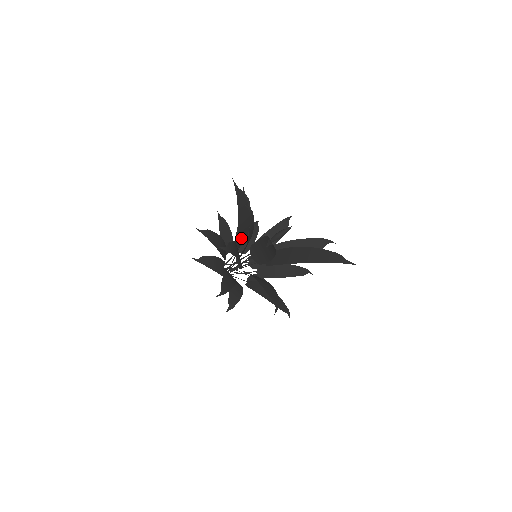
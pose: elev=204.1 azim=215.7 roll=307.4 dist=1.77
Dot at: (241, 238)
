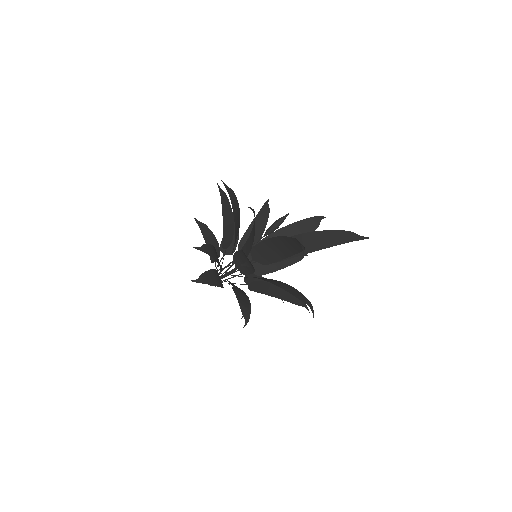
Dot at: (235, 241)
